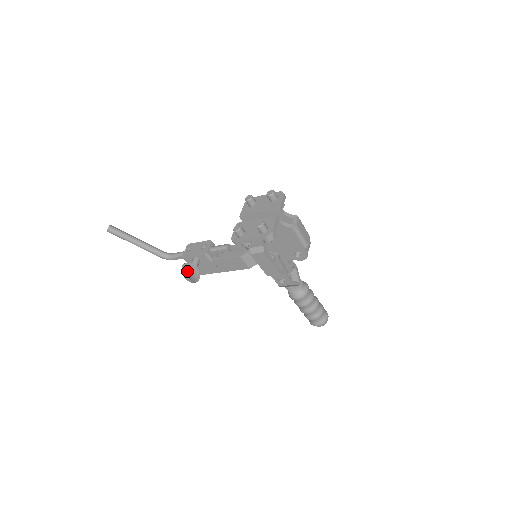
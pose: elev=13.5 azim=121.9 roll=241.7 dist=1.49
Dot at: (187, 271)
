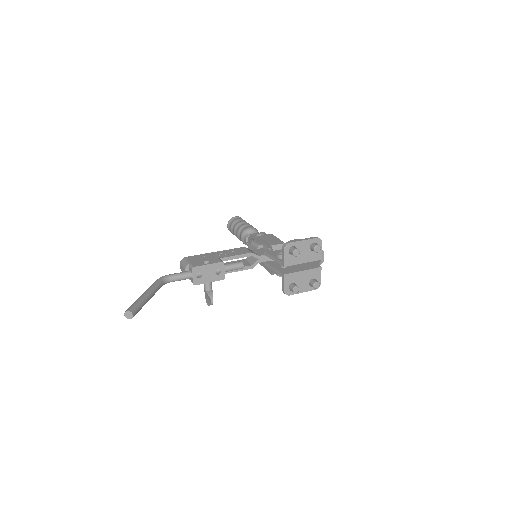
Dot at: occluded
